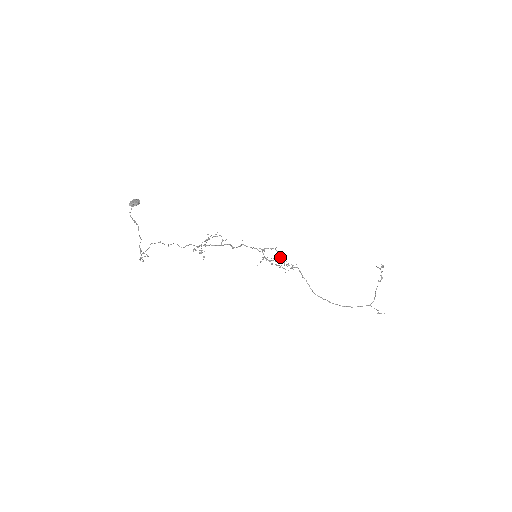
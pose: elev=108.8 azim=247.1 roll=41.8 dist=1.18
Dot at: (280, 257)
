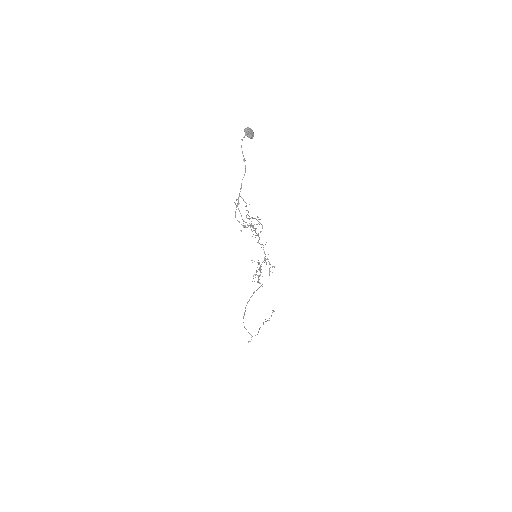
Dot at: occluded
